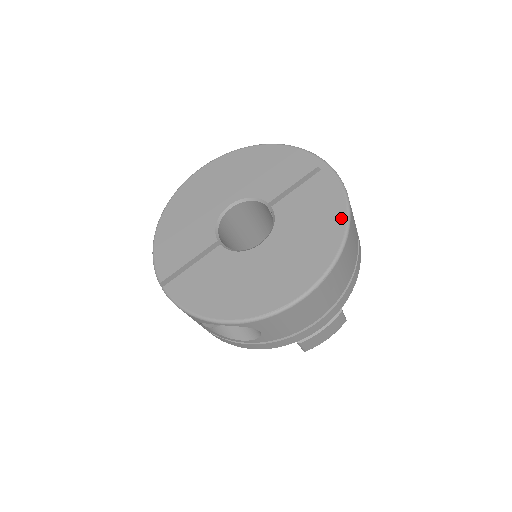
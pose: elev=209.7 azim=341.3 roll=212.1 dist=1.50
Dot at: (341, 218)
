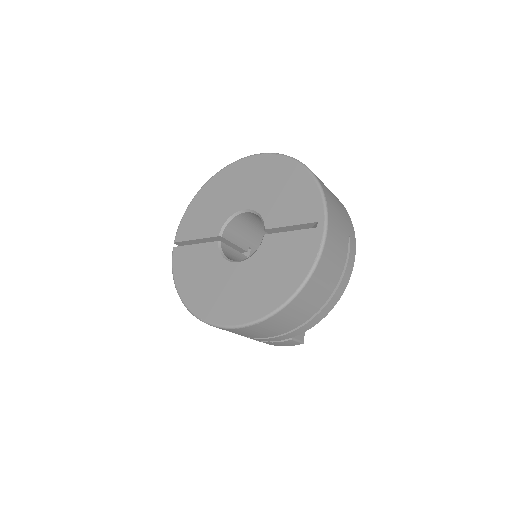
Dot at: (293, 286)
